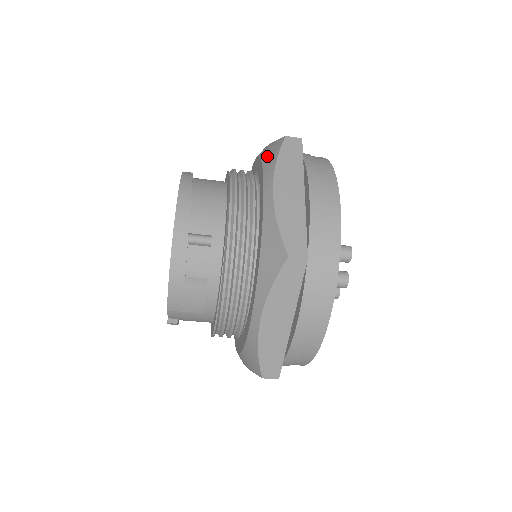
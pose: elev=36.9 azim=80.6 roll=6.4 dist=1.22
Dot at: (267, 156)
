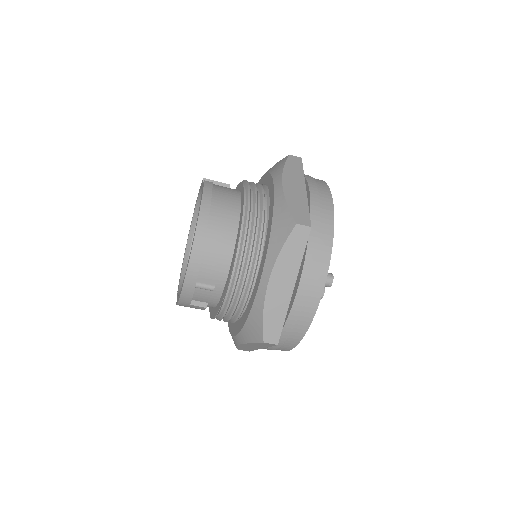
Dot at: (276, 230)
